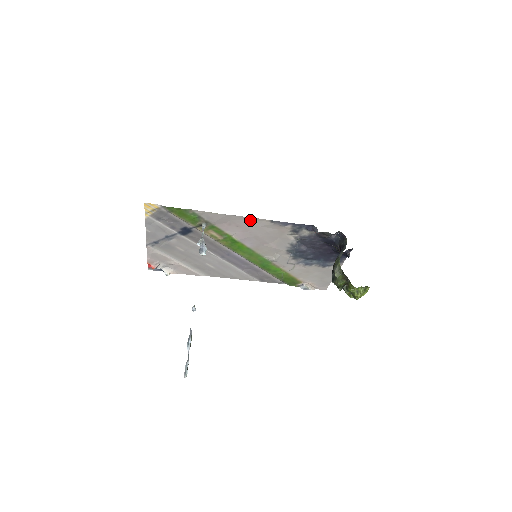
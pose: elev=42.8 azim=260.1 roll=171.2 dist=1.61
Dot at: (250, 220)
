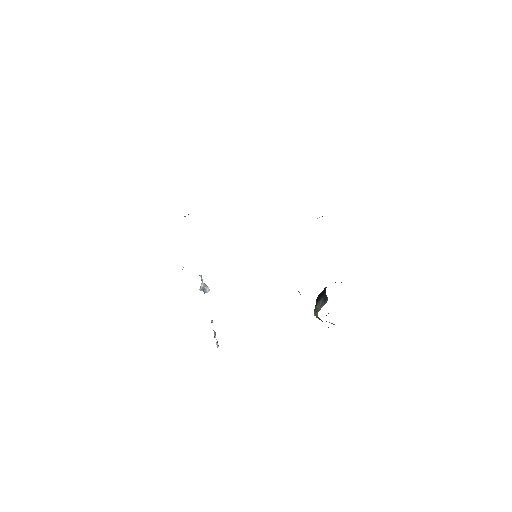
Dot at: occluded
